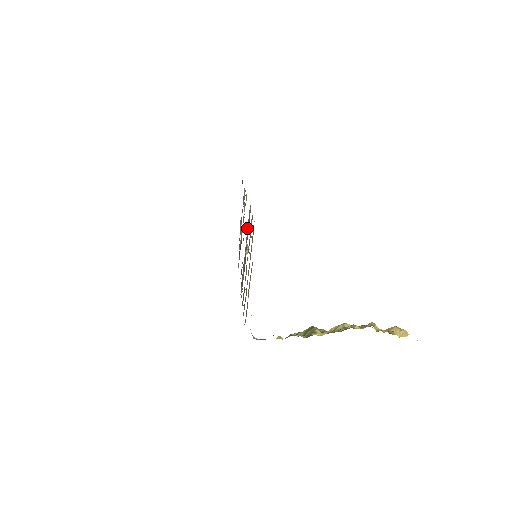
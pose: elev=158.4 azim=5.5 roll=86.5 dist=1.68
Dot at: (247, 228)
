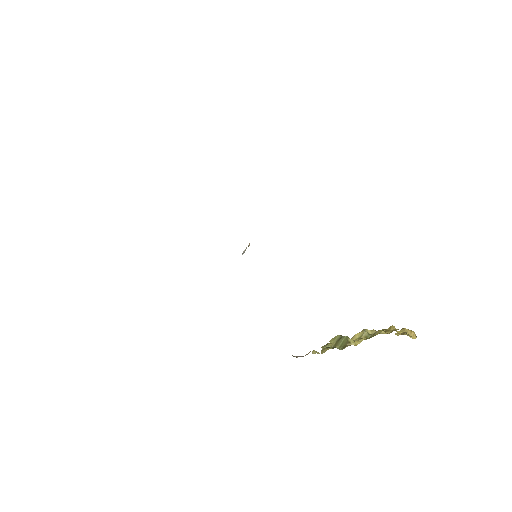
Dot at: occluded
